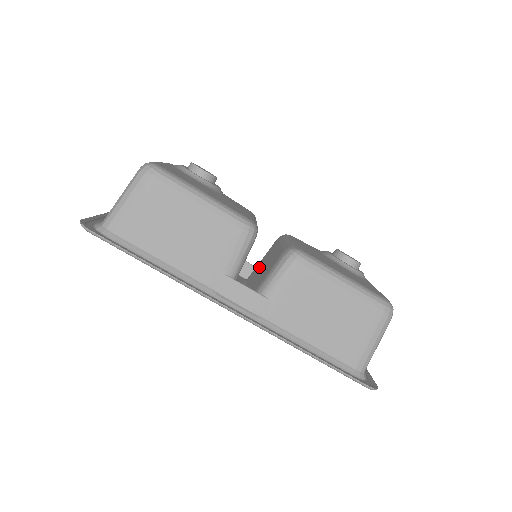
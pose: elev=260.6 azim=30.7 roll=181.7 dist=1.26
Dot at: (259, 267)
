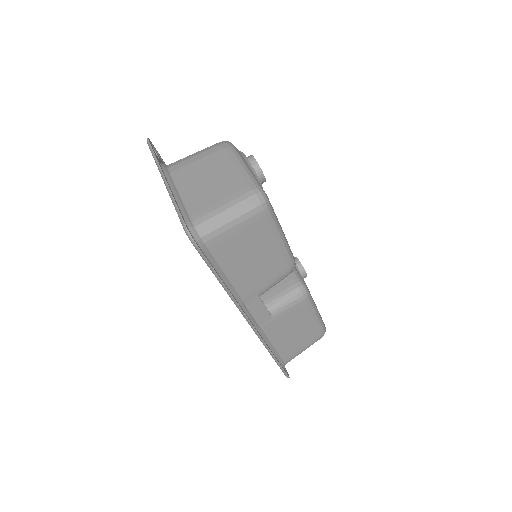
Dot at: occluded
